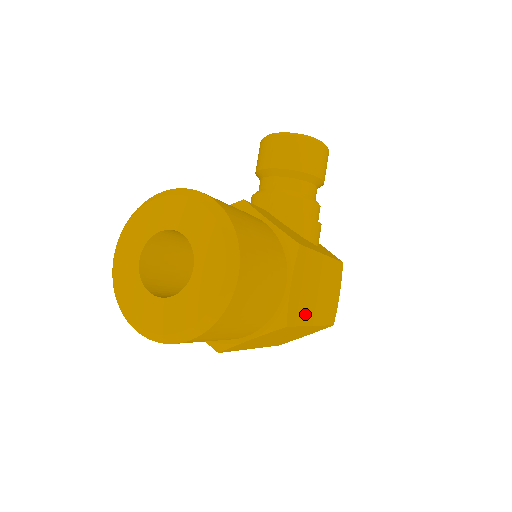
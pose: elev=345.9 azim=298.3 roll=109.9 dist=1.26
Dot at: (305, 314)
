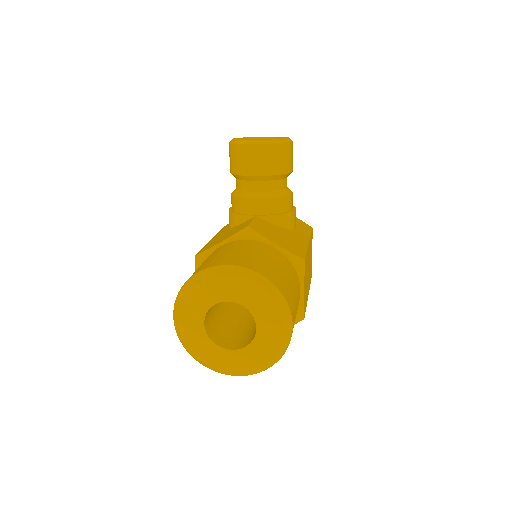
Dot at: occluded
